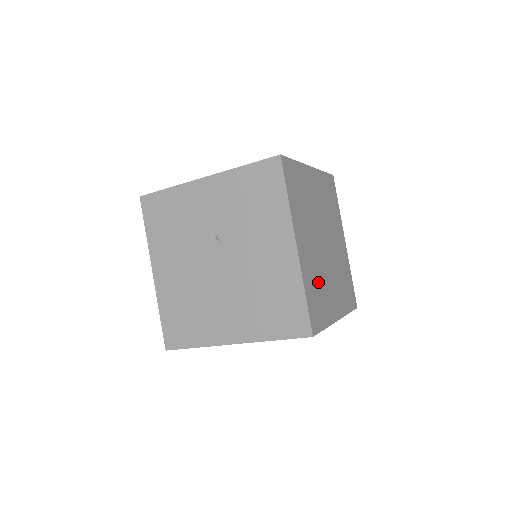
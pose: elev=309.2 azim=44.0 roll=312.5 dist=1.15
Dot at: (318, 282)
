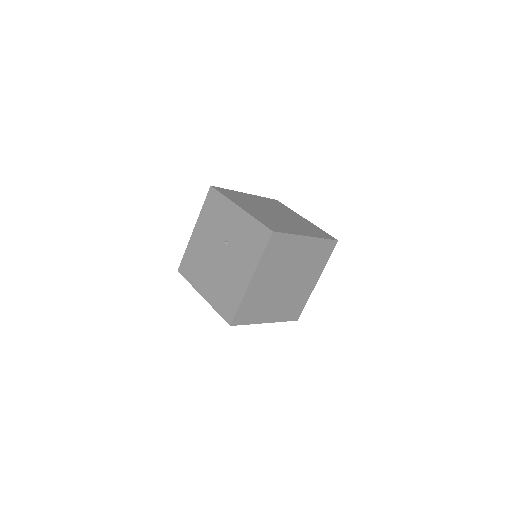
Dot at: (259, 301)
